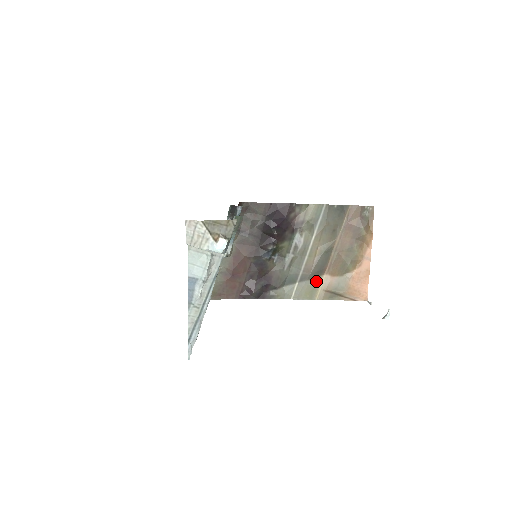
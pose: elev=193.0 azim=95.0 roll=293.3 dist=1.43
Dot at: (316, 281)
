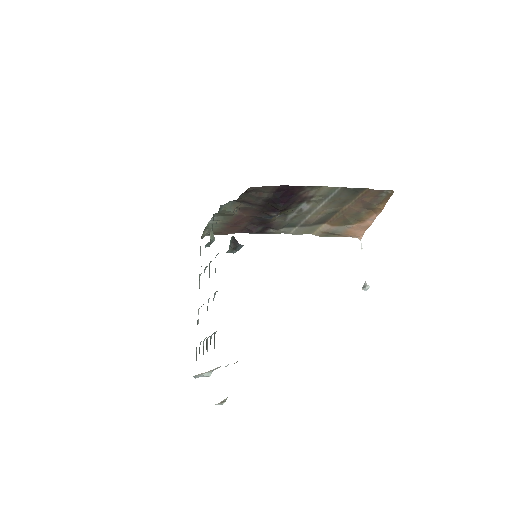
Dot at: (316, 226)
